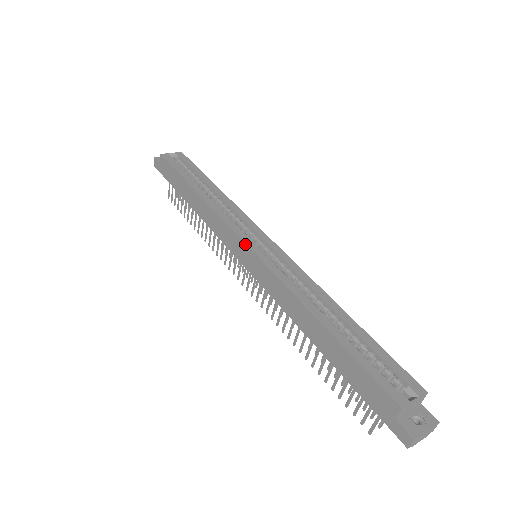
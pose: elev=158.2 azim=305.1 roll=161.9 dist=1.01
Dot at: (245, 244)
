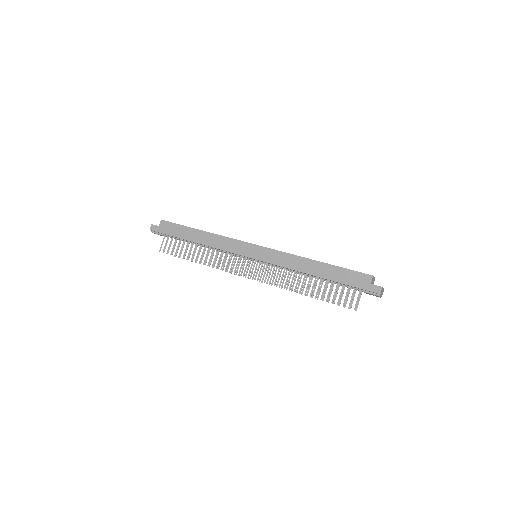
Dot at: (254, 245)
